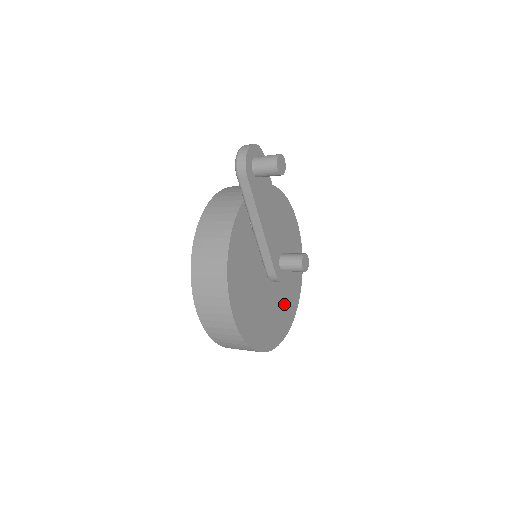
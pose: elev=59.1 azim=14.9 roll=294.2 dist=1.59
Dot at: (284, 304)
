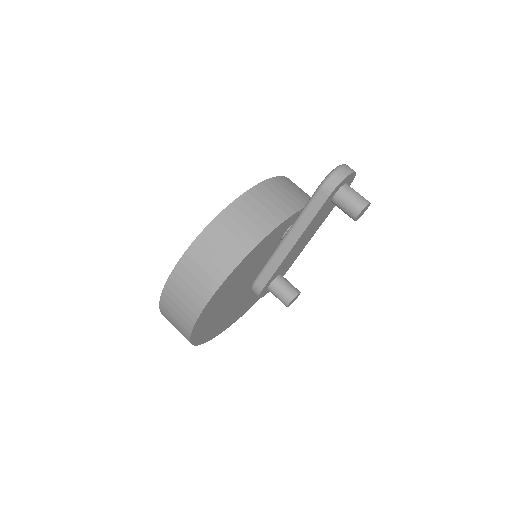
Dot at: (237, 311)
